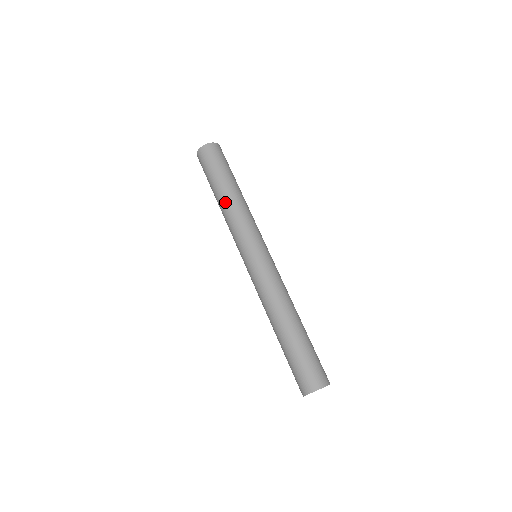
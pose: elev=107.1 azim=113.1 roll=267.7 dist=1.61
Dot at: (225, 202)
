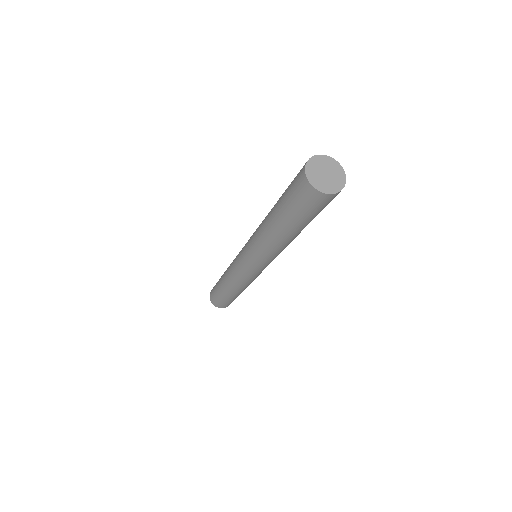
Dot at: occluded
